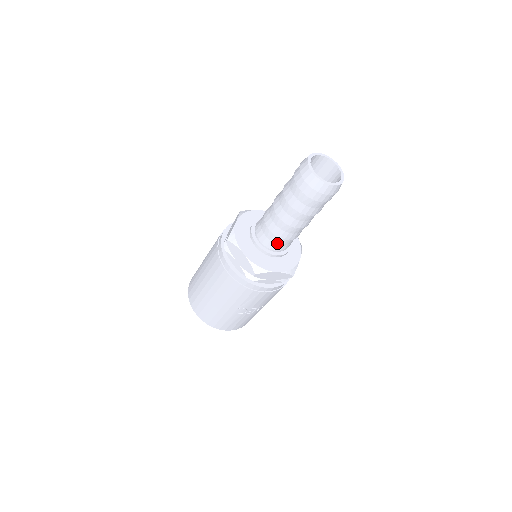
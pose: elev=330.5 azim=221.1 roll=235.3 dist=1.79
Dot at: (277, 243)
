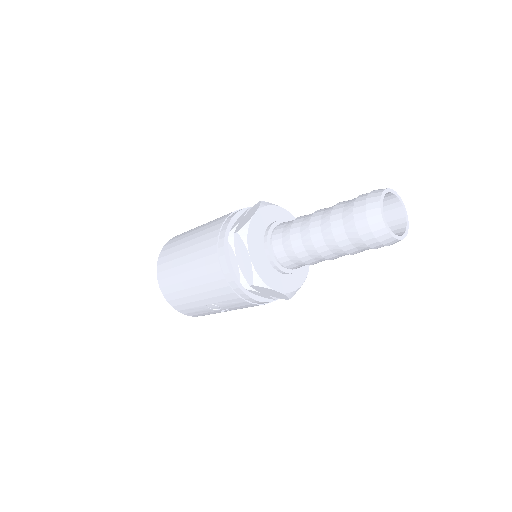
Dot at: (292, 261)
